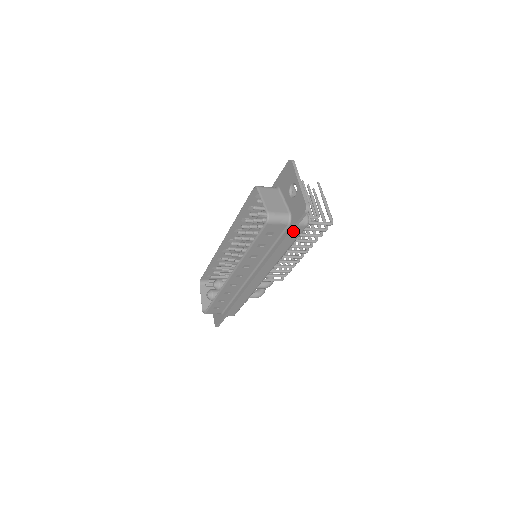
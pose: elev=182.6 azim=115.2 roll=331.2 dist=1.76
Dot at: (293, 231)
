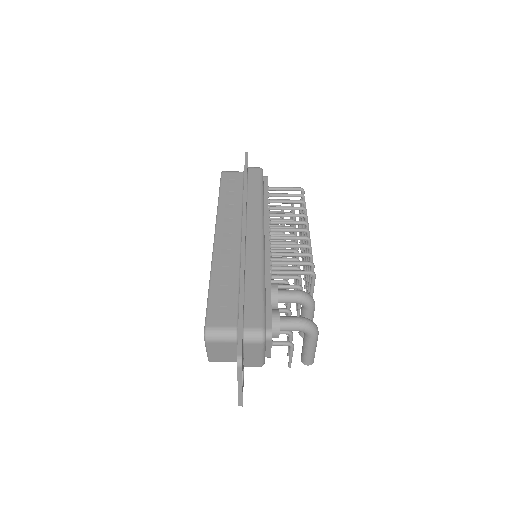
Dot at: (251, 173)
